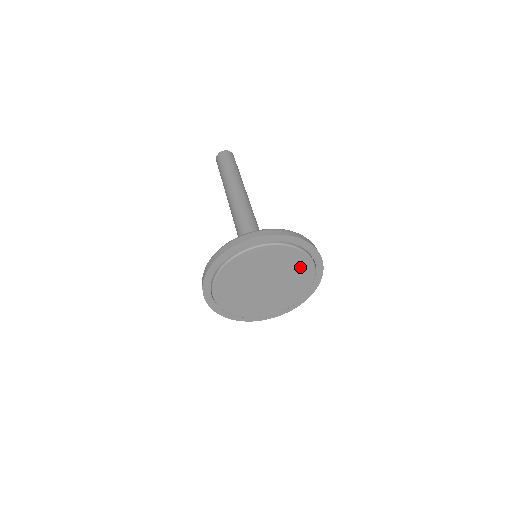
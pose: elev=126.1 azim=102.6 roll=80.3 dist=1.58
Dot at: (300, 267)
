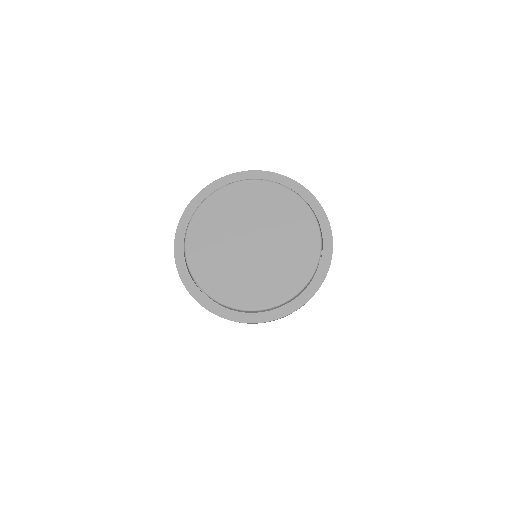
Dot at: (299, 223)
